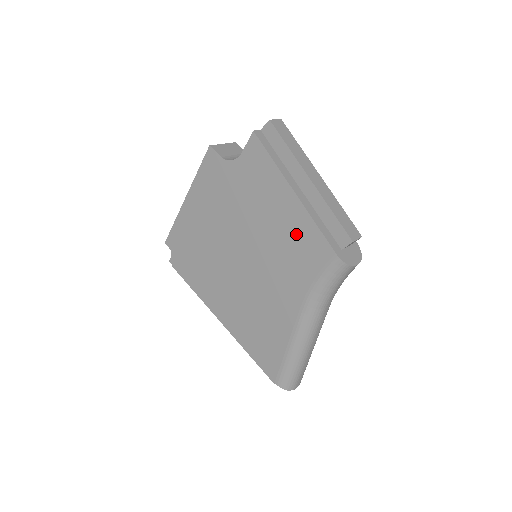
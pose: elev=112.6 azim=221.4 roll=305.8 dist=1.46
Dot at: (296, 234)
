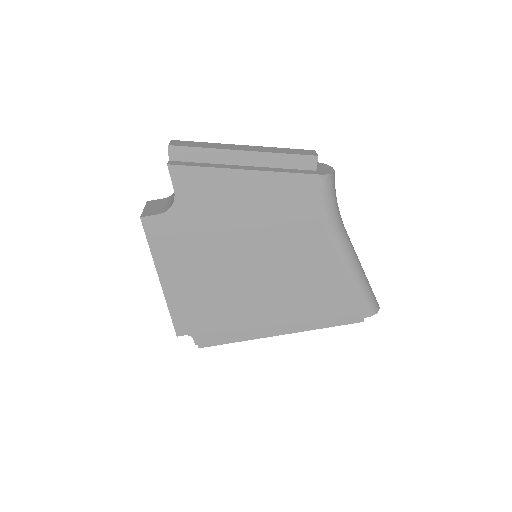
Dot at: (277, 197)
